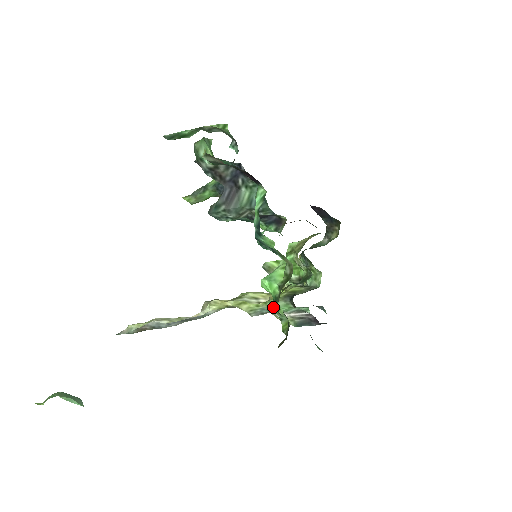
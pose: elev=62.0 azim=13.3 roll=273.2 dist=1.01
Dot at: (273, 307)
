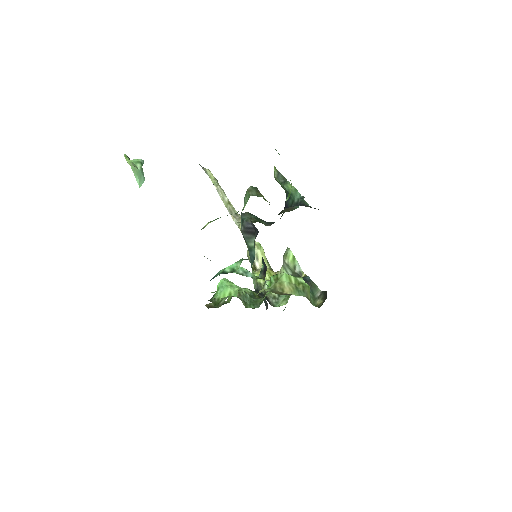
Dot at: occluded
